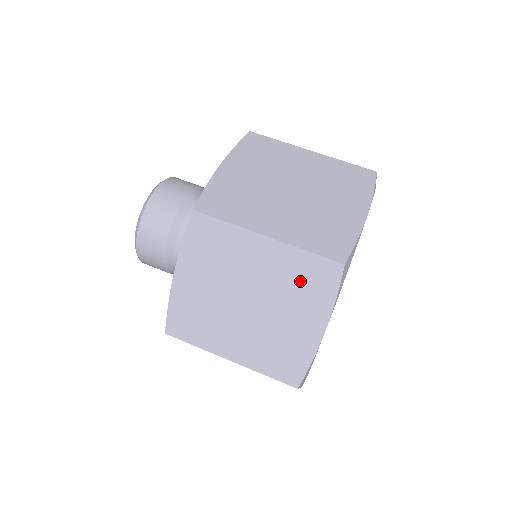
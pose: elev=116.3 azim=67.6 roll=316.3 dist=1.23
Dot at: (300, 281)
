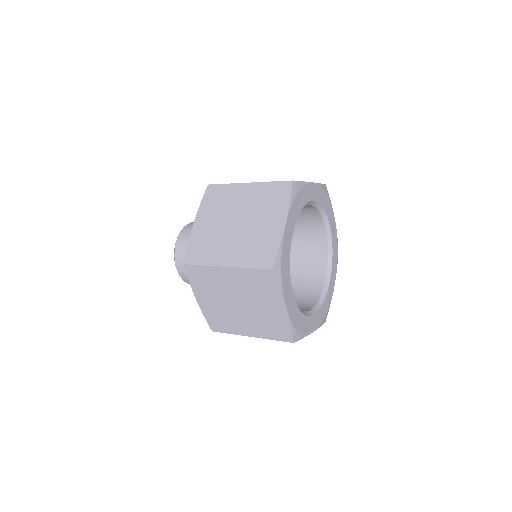
Dot at: occluded
